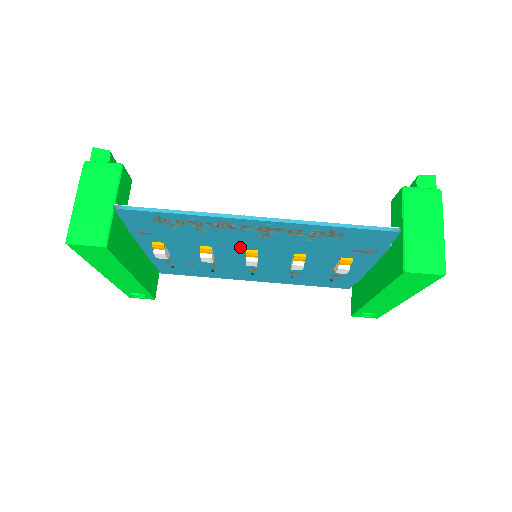
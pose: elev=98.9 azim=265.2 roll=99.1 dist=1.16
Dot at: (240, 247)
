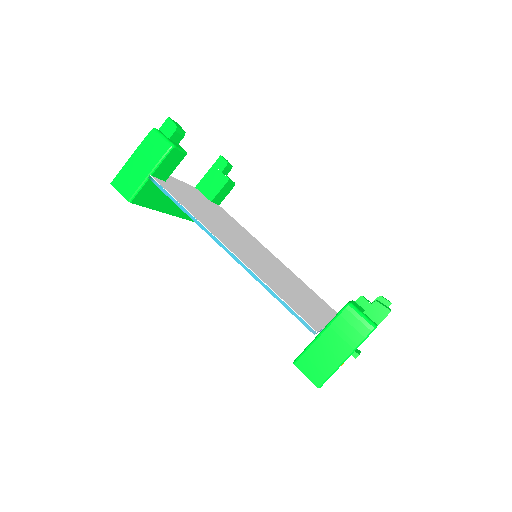
Dot at: occluded
